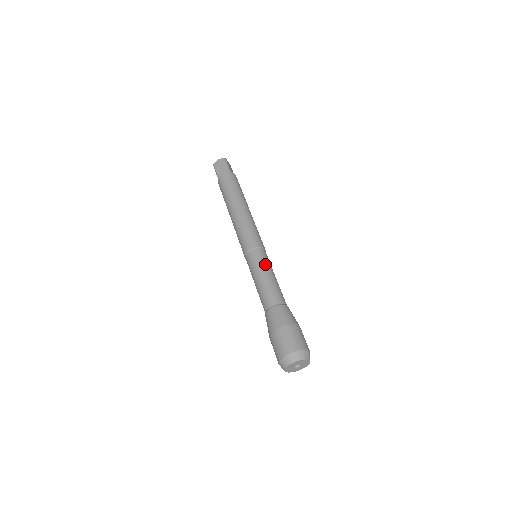
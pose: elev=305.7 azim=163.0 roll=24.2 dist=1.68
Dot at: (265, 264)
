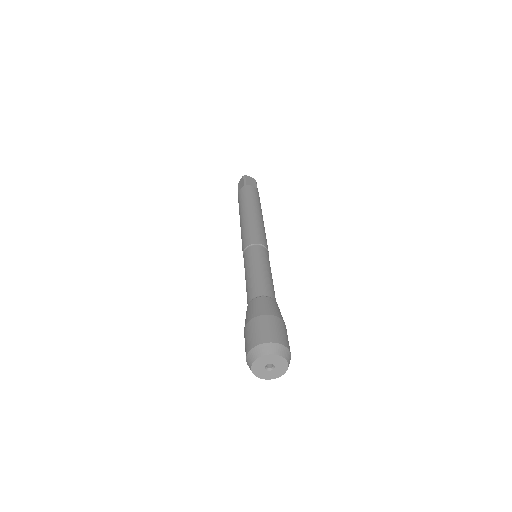
Dot at: (253, 259)
